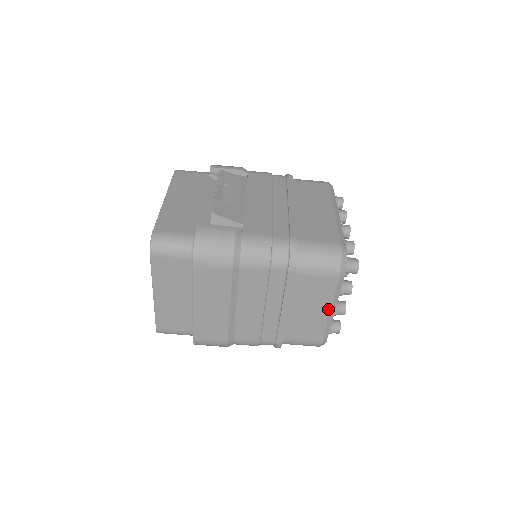
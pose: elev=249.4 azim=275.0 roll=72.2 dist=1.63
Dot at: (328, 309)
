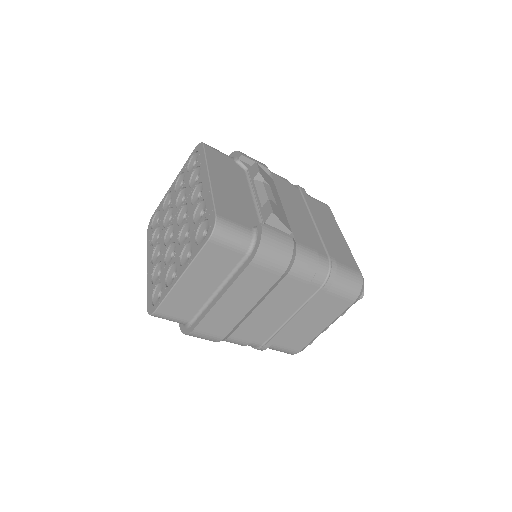
Dot at: (326, 326)
